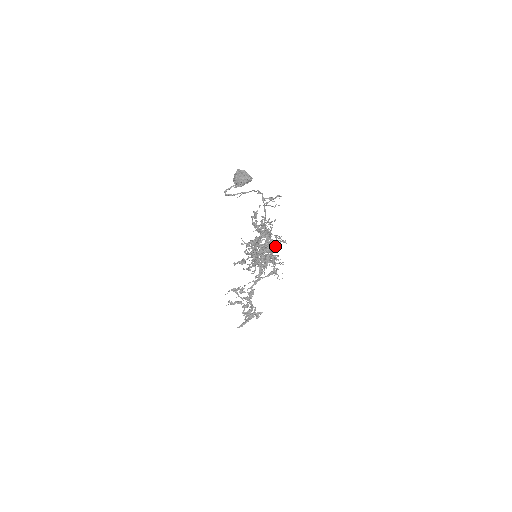
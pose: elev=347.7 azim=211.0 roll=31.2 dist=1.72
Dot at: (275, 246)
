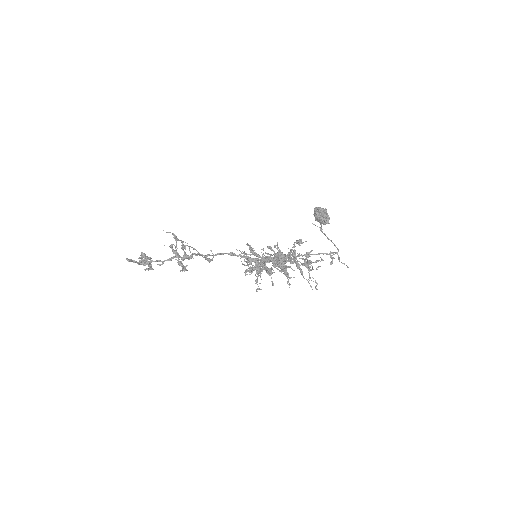
Dot at: occluded
